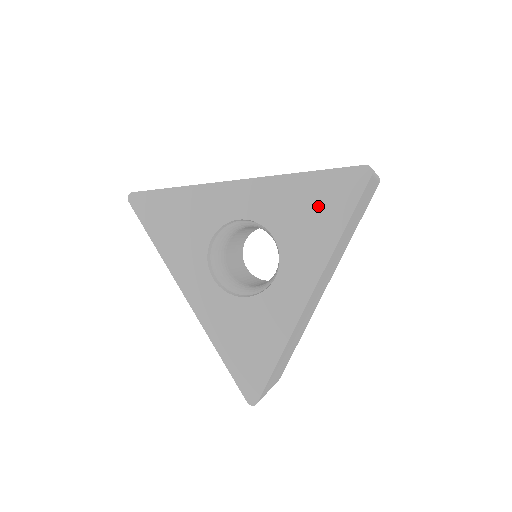
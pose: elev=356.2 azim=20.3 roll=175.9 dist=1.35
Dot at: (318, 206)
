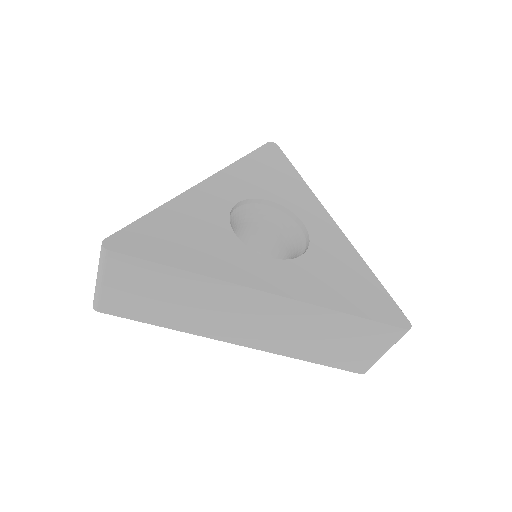
Dot at: (273, 171)
